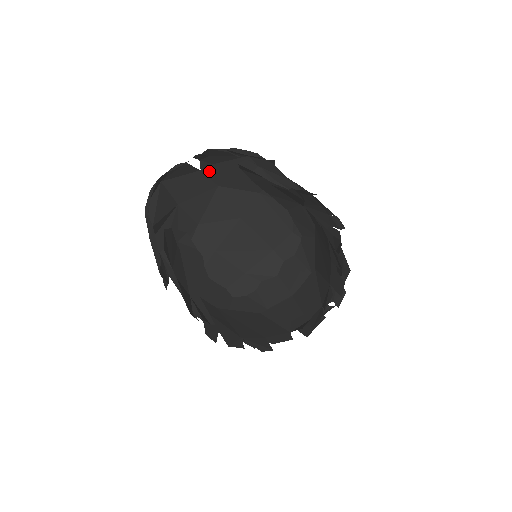
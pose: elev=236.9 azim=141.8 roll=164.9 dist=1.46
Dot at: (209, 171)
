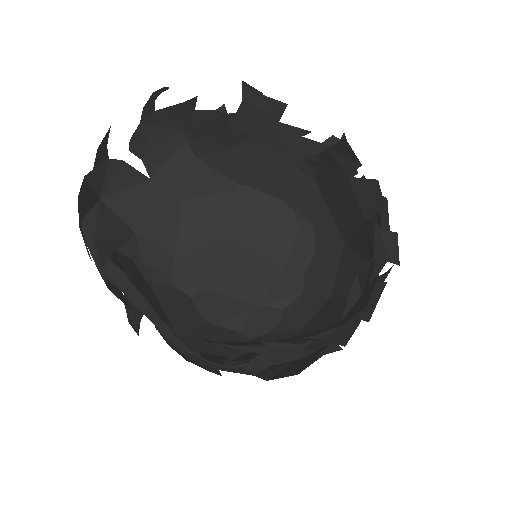
Dot at: (161, 178)
